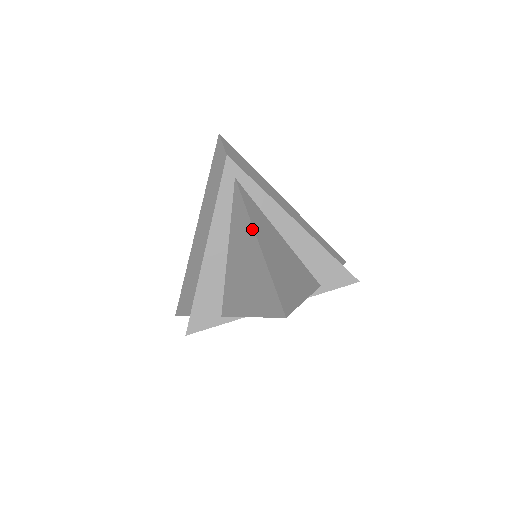
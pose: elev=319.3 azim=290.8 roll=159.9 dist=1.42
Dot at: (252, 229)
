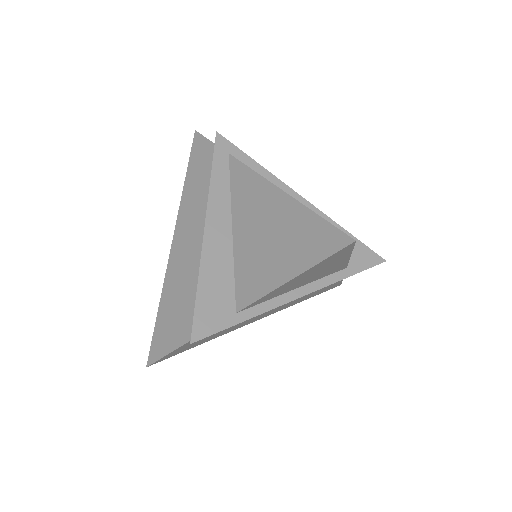
Dot at: (269, 184)
